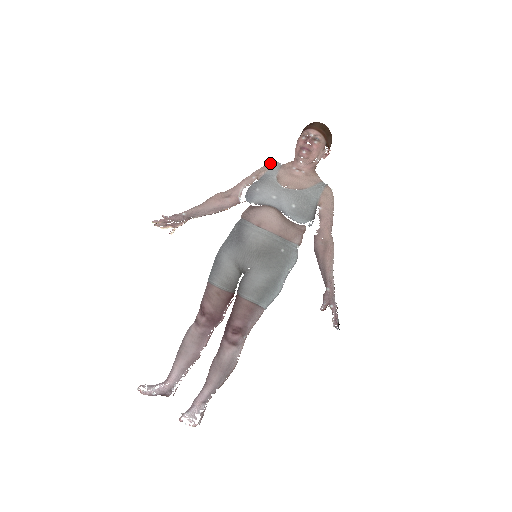
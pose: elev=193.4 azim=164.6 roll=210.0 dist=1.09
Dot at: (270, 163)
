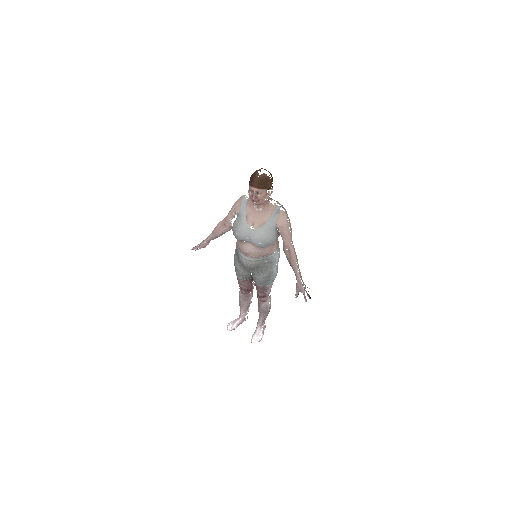
Dot at: (240, 199)
